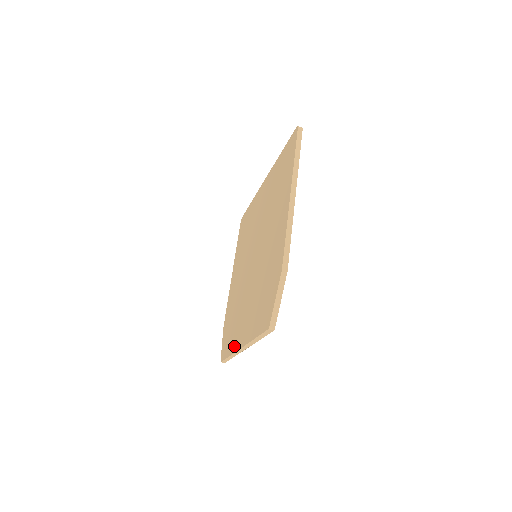
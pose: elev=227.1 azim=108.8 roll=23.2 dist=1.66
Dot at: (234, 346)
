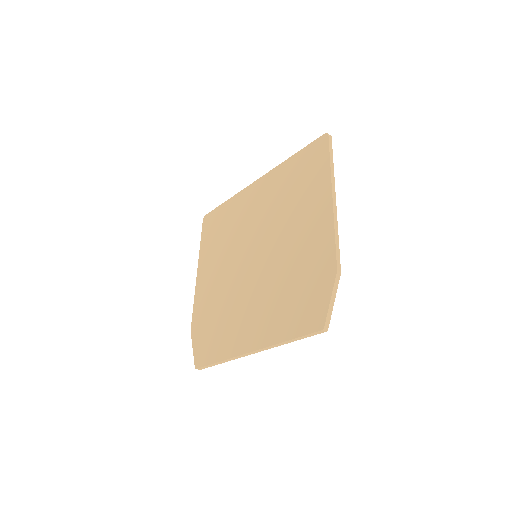
Dot at: (231, 350)
